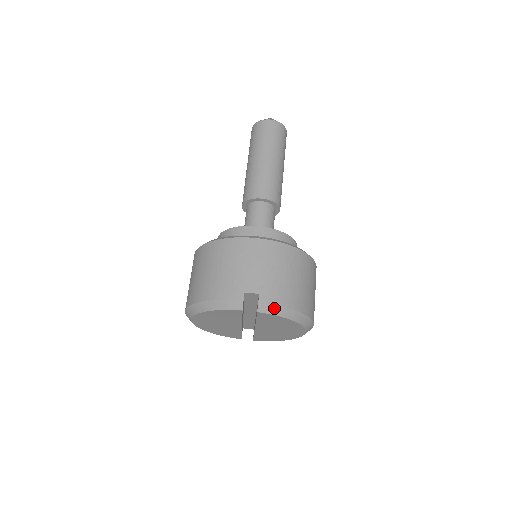
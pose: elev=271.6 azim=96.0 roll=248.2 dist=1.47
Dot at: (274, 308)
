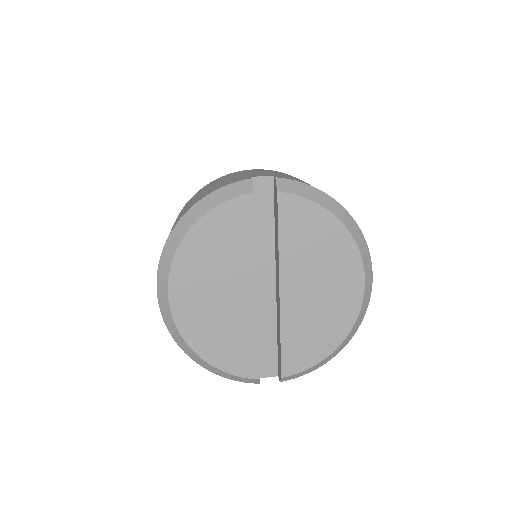
Dot at: (301, 187)
